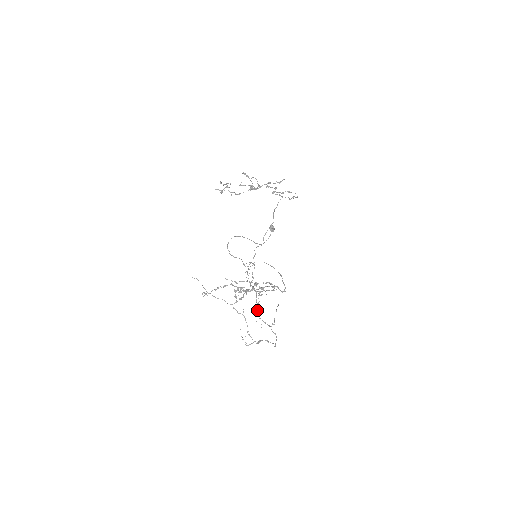
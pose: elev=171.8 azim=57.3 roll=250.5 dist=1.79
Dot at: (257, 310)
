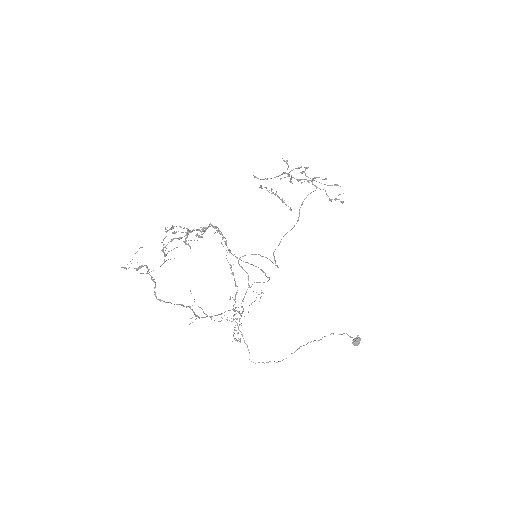
Dot at: occluded
